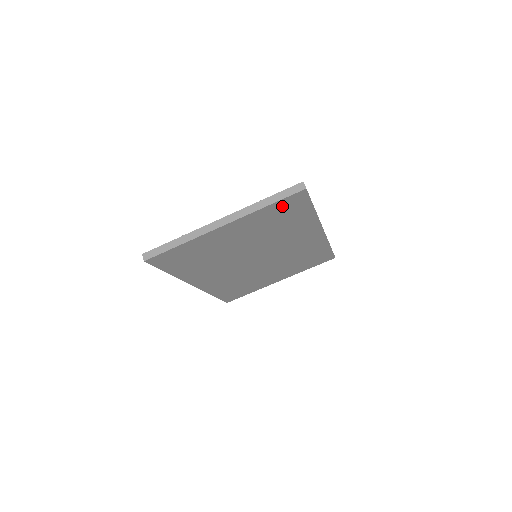
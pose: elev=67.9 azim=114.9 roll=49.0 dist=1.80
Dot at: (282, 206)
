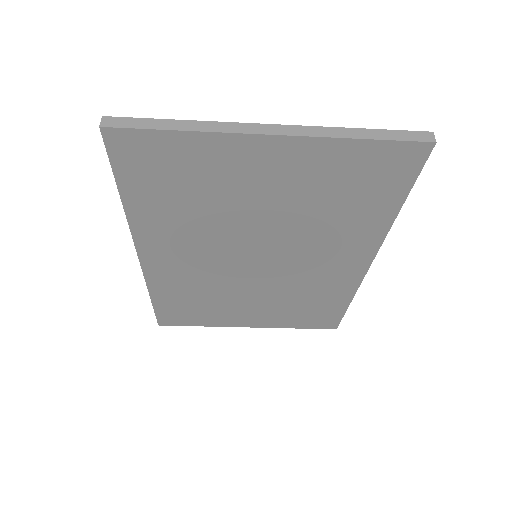
Dot at: (376, 159)
